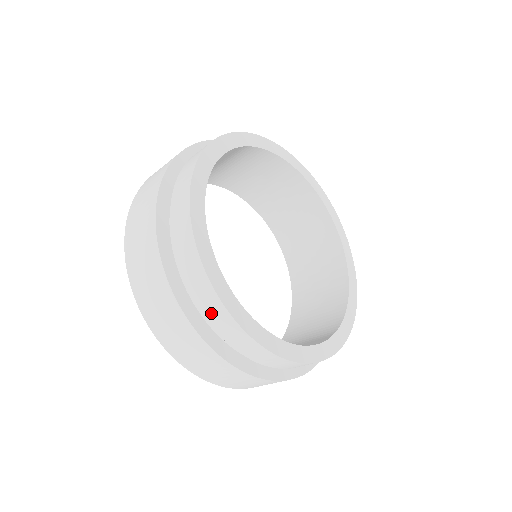
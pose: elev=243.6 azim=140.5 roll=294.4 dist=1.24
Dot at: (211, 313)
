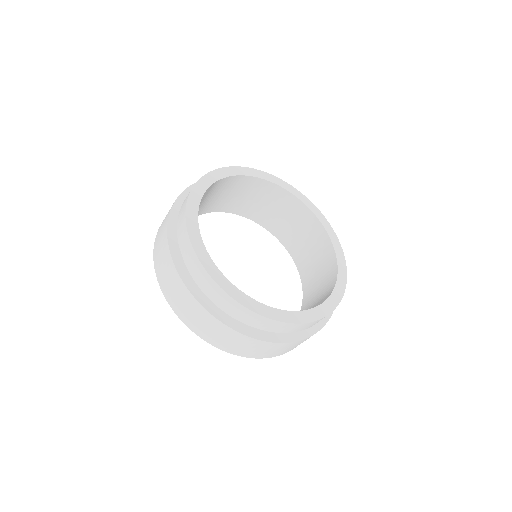
Dot at: (186, 255)
